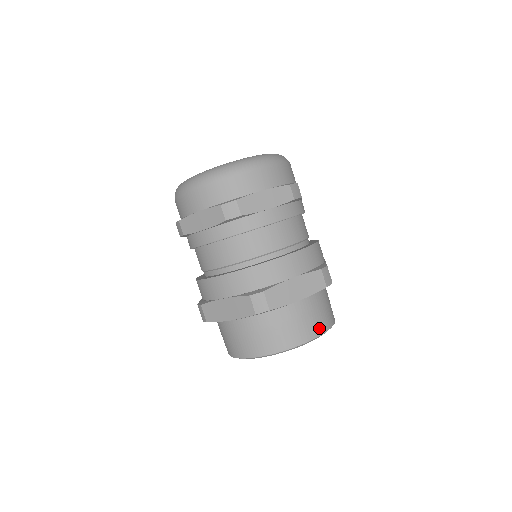
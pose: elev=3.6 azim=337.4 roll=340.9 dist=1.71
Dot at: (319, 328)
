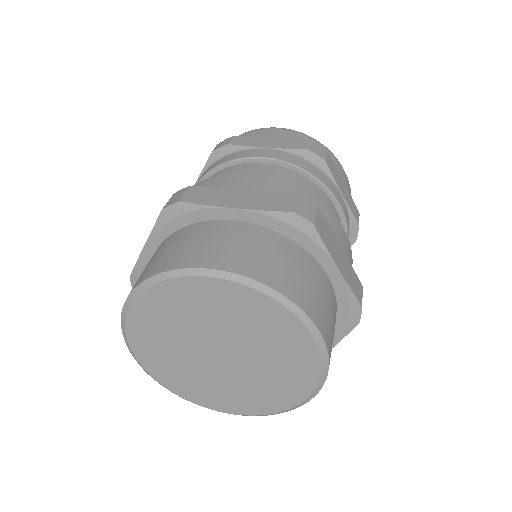
Dot at: (329, 339)
